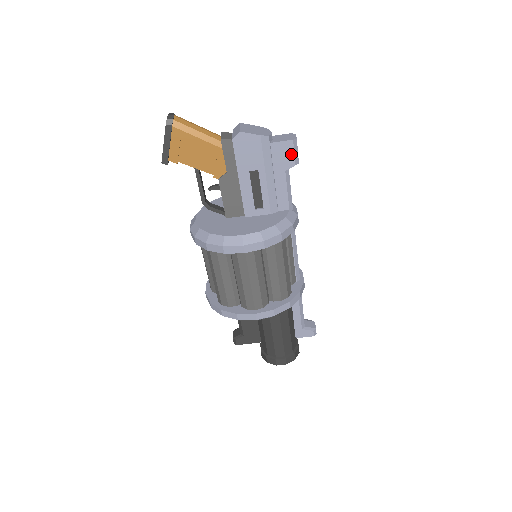
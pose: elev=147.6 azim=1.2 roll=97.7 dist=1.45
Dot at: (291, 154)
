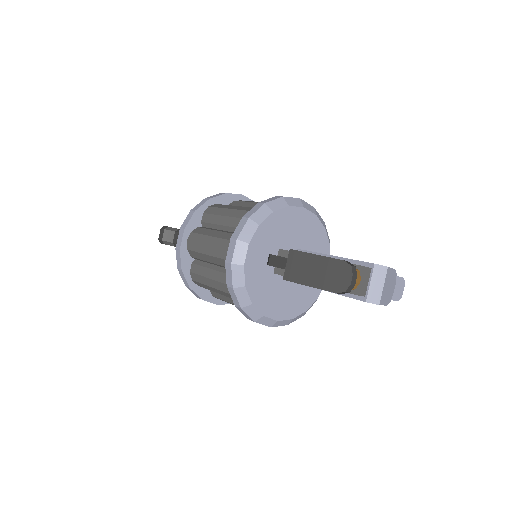
Dot at: occluded
